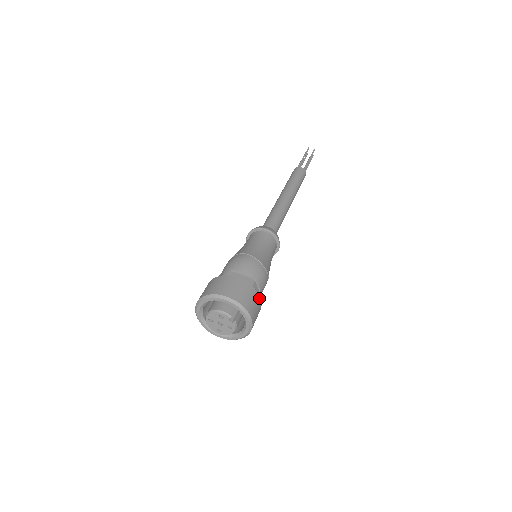
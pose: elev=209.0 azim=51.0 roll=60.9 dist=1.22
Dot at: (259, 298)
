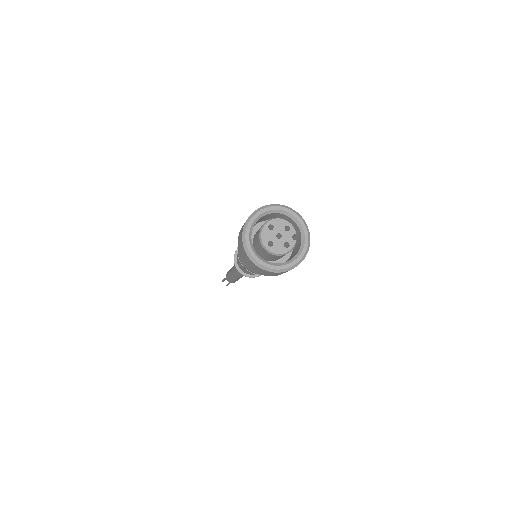
Dot at: occluded
